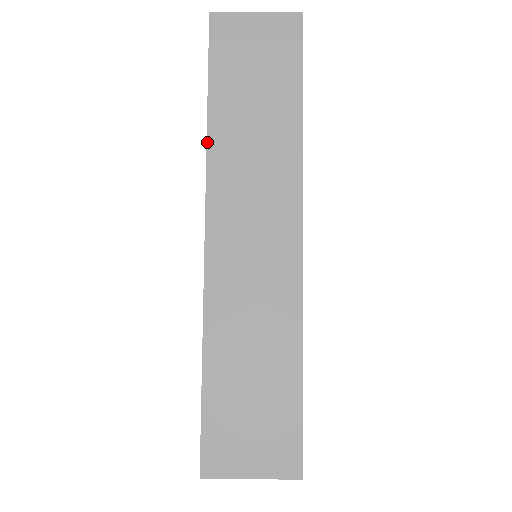
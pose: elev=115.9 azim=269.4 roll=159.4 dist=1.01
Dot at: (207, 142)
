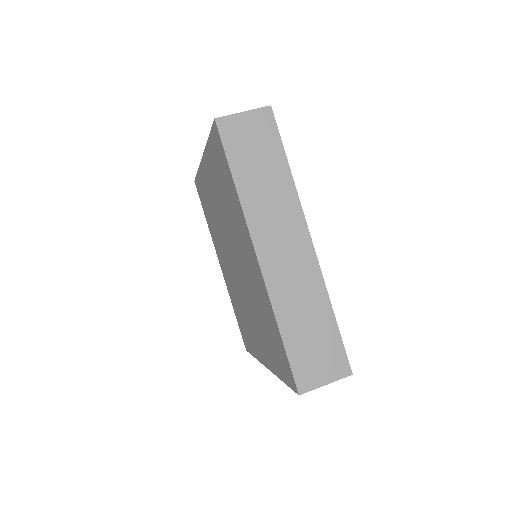
Dot at: (240, 202)
